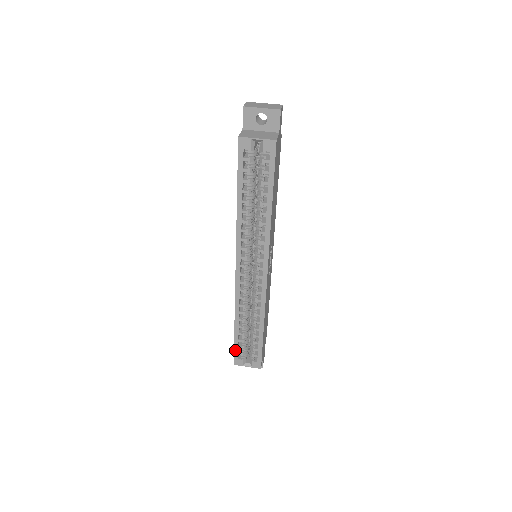
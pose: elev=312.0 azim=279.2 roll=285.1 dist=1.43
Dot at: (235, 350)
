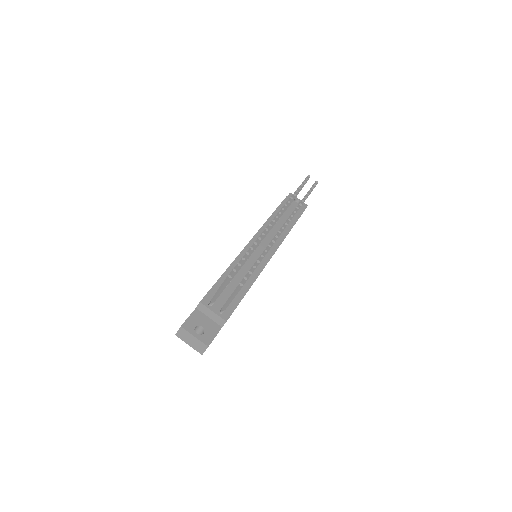
Dot at: occluded
